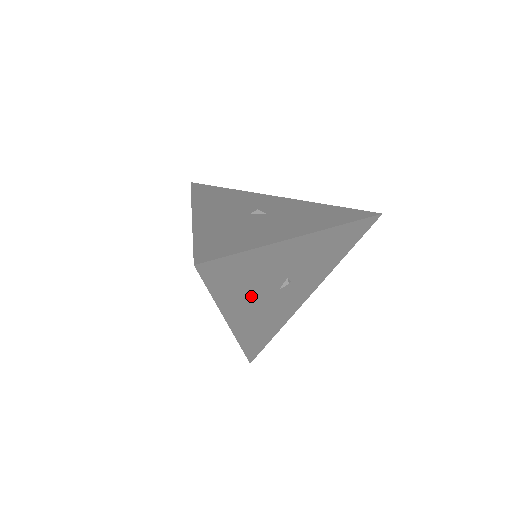
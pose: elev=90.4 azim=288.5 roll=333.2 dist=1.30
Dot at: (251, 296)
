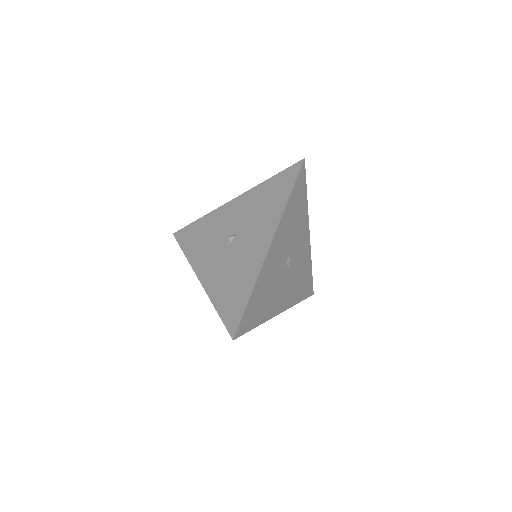
Dot at: (276, 293)
